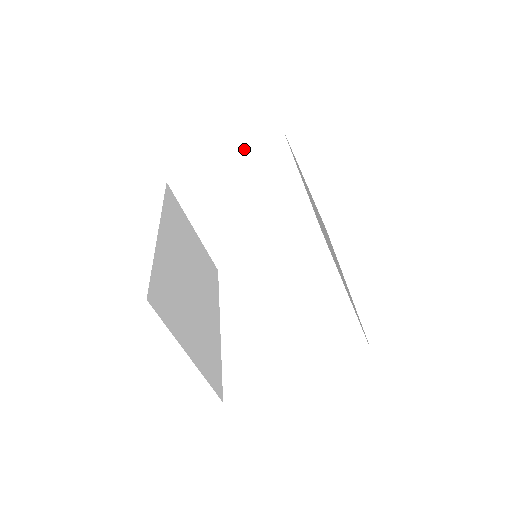
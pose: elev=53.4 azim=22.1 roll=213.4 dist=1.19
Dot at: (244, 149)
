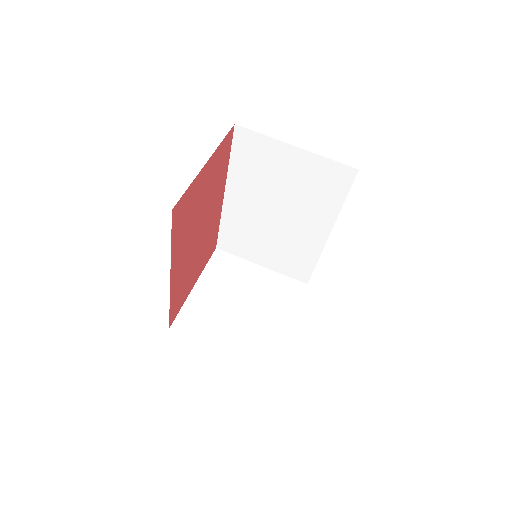
Dot at: (202, 272)
